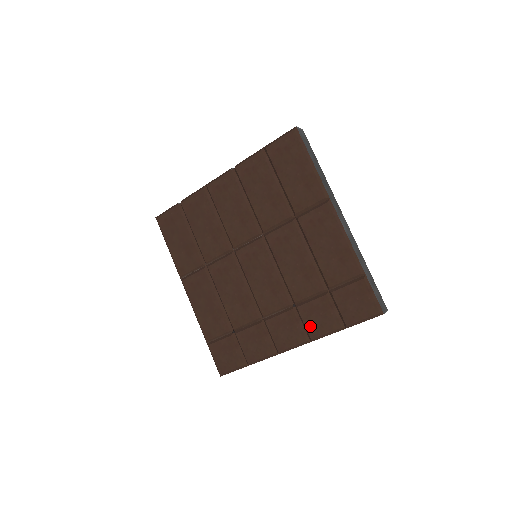
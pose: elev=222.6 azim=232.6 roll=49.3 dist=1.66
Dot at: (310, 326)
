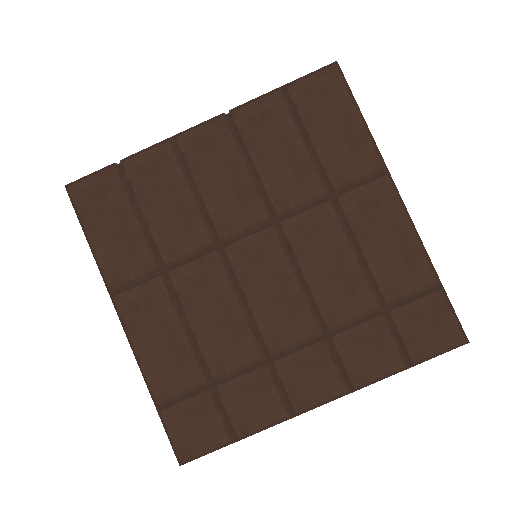
Dot at: (353, 366)
